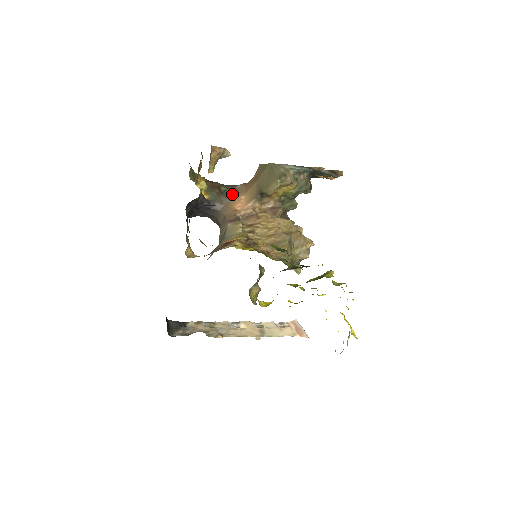
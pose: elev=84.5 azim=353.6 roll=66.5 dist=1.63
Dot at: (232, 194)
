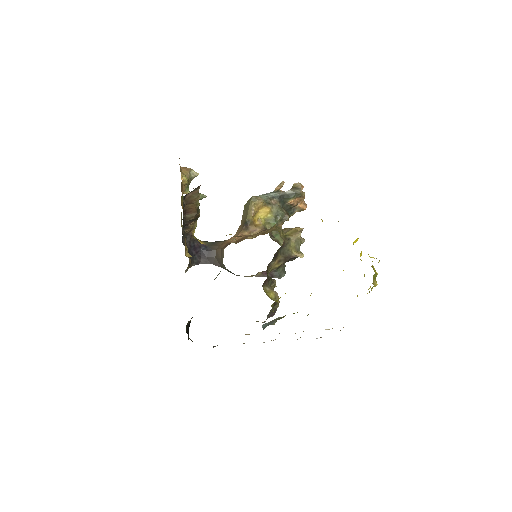
Dot at: occluded
